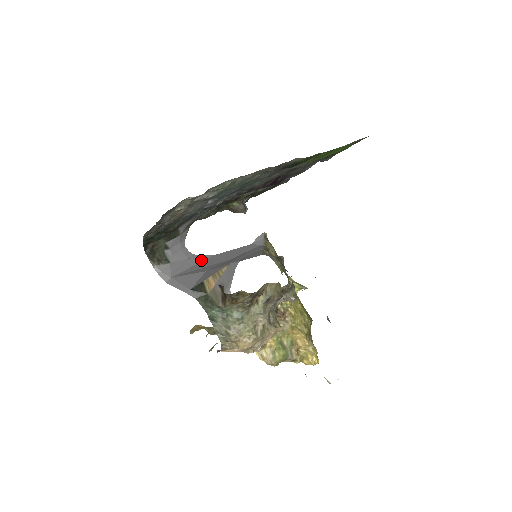
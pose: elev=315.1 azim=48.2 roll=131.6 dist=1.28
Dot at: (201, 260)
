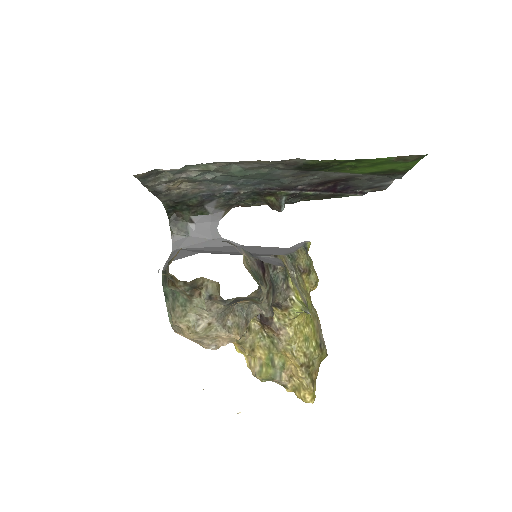
Dot at: (224, 245)
